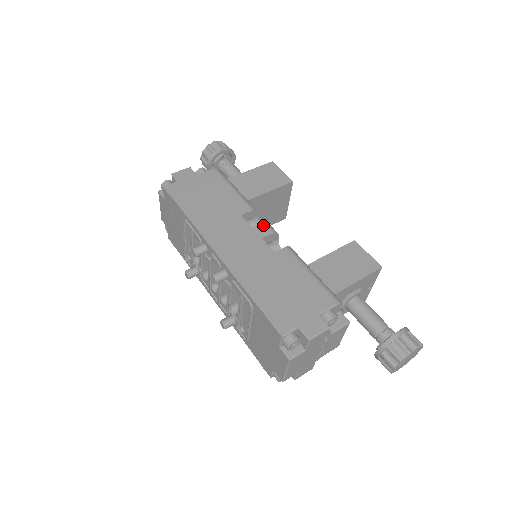
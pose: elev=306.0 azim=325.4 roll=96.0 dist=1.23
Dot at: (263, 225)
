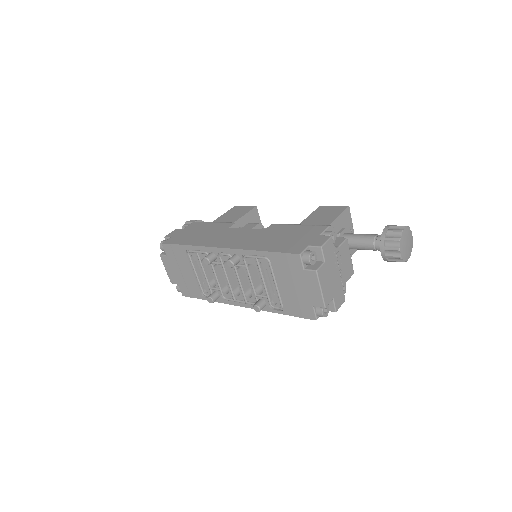
Dot at: (248, 224)
